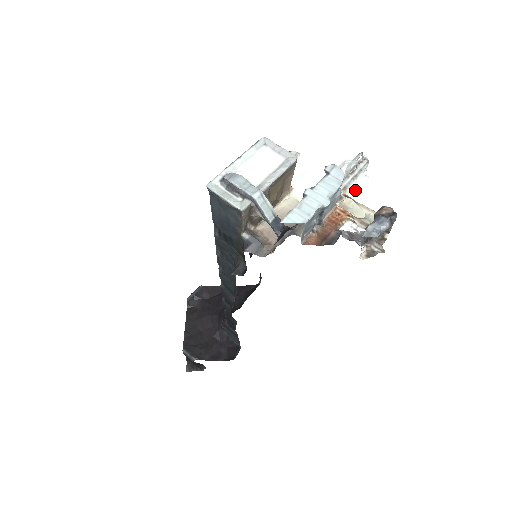
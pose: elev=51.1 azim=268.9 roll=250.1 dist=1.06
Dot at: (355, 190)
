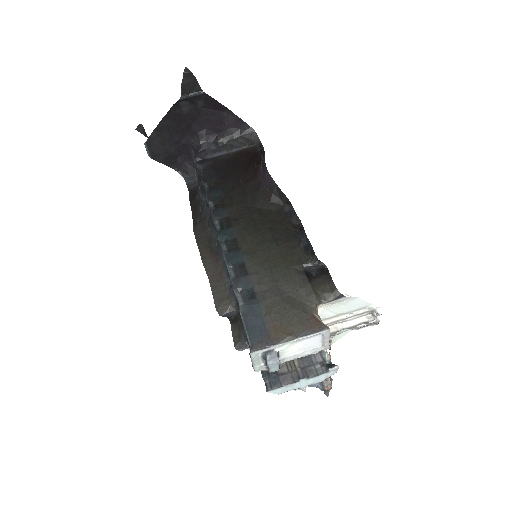
Dot at: occluded
